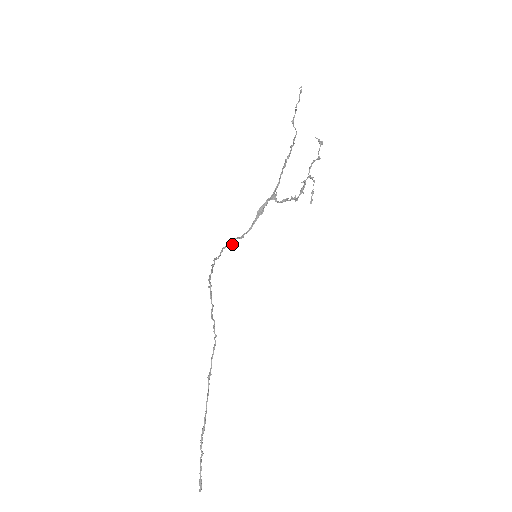
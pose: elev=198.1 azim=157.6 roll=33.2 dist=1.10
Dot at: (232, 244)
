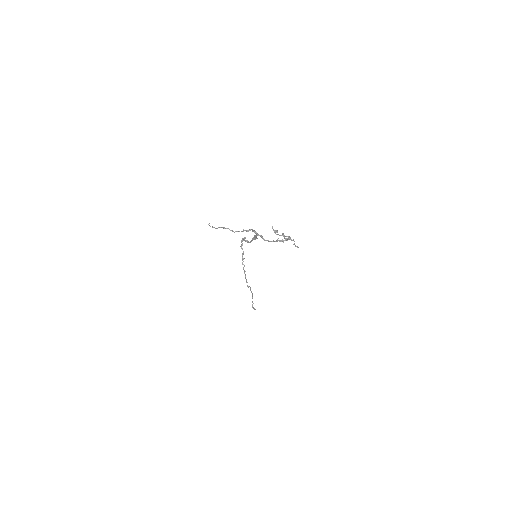
Dot at: (245, 241)
